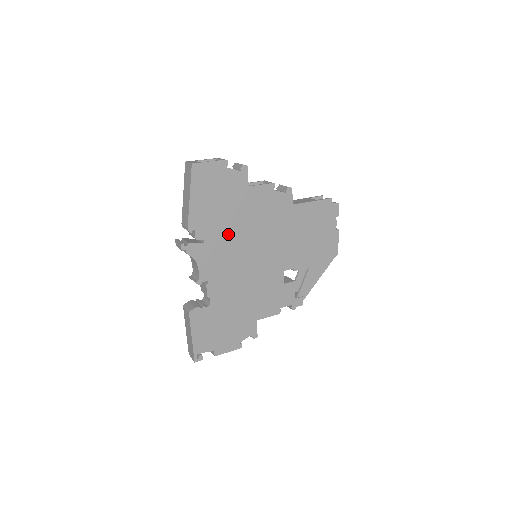
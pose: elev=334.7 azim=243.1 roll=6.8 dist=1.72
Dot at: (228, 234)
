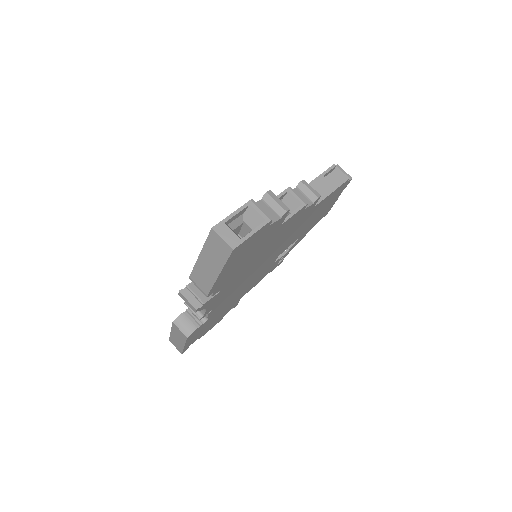
Dot at: (244, 270)
